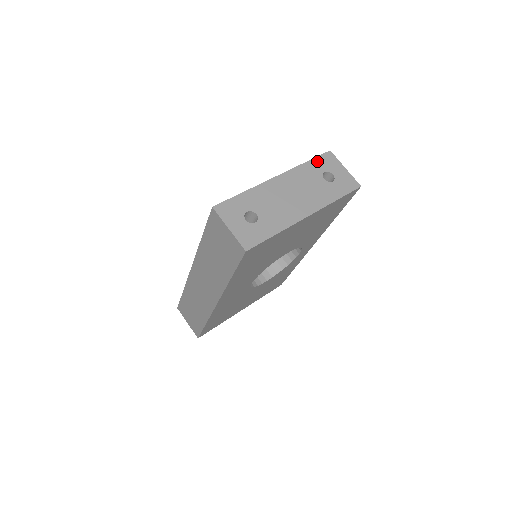
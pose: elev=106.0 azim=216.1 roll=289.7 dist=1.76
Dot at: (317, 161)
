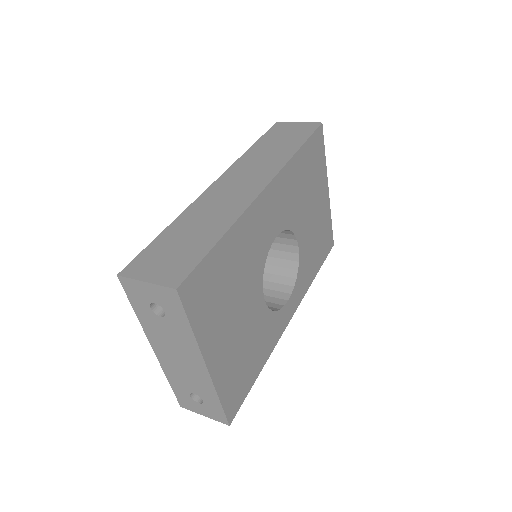
Dot at: occluded
